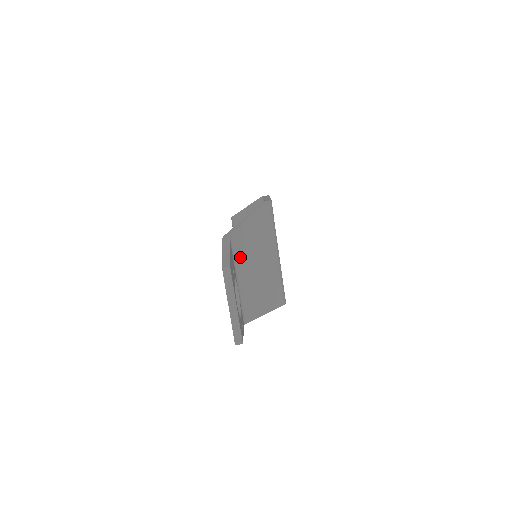
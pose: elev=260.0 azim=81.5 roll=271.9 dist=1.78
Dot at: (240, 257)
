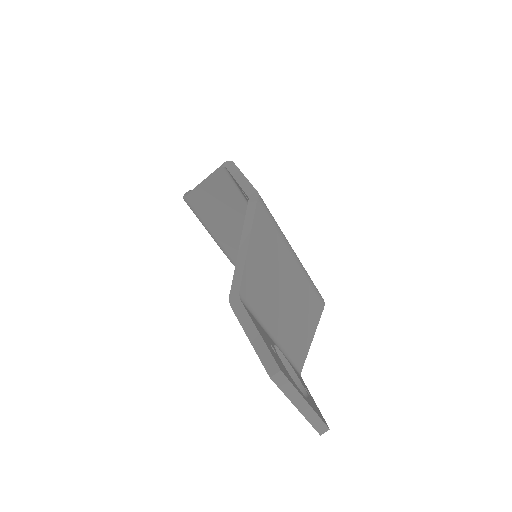
Dot at: (262, 308)
